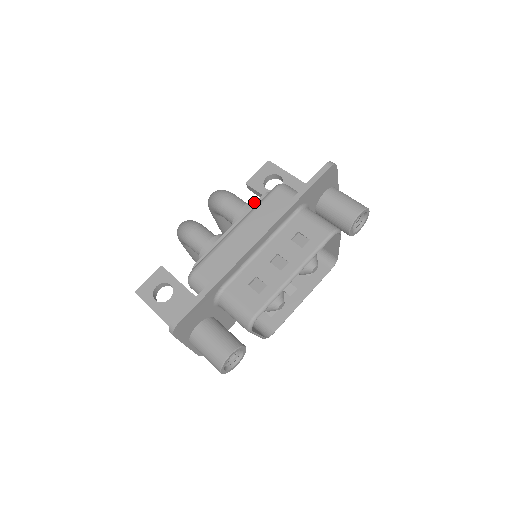
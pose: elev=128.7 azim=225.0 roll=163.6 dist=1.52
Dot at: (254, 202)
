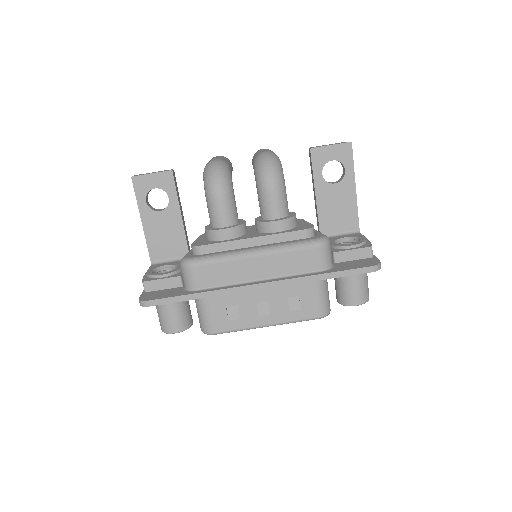
Dot at: (293, 218)
